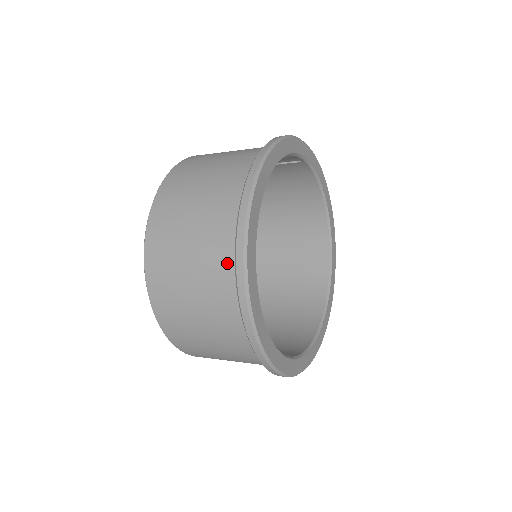
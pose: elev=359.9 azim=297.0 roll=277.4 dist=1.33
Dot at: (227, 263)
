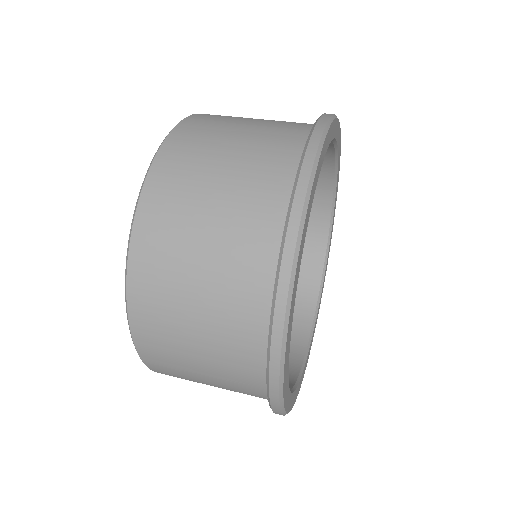
Dot at: occluded
